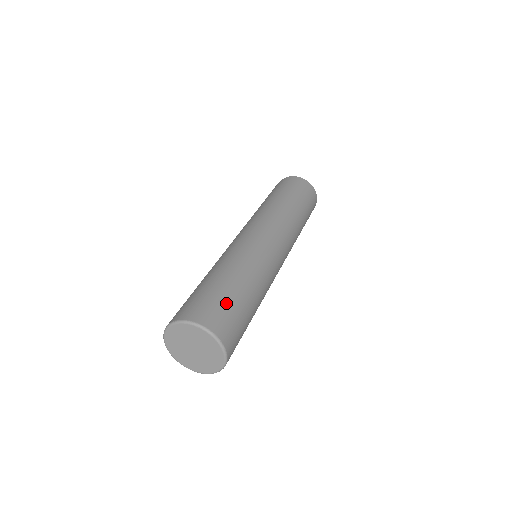
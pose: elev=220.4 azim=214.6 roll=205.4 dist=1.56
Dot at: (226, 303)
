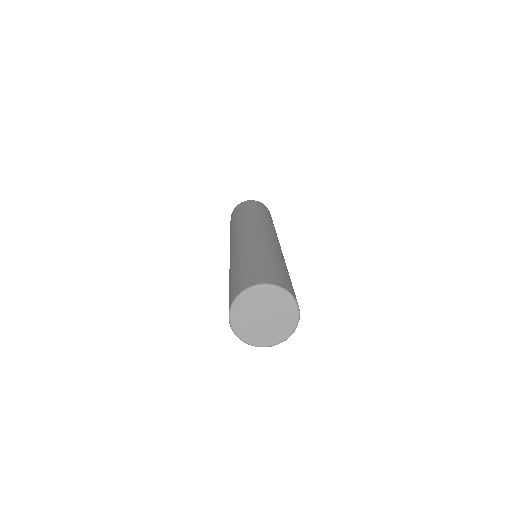
Dot at: occluded
